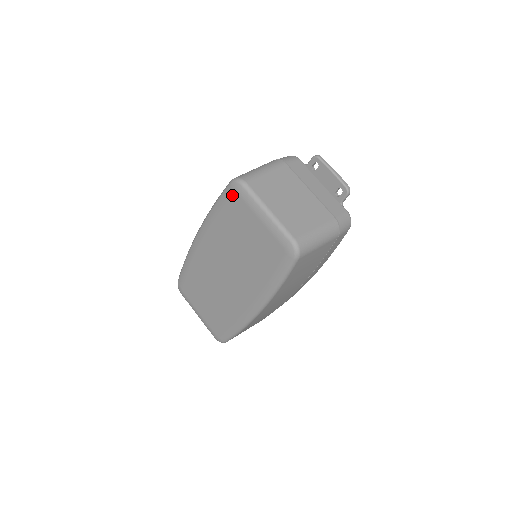
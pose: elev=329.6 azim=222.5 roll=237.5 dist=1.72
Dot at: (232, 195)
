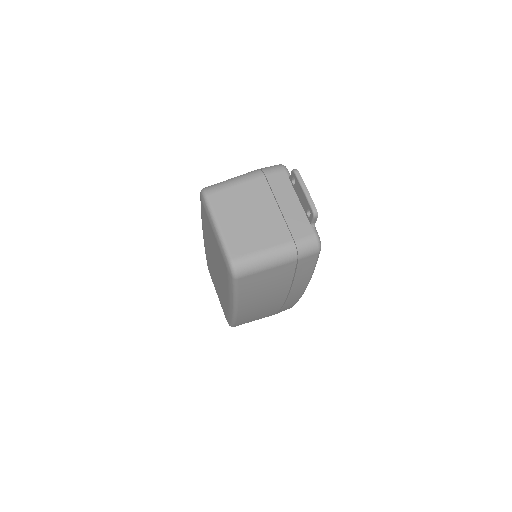
Dot at: (202, 204)
